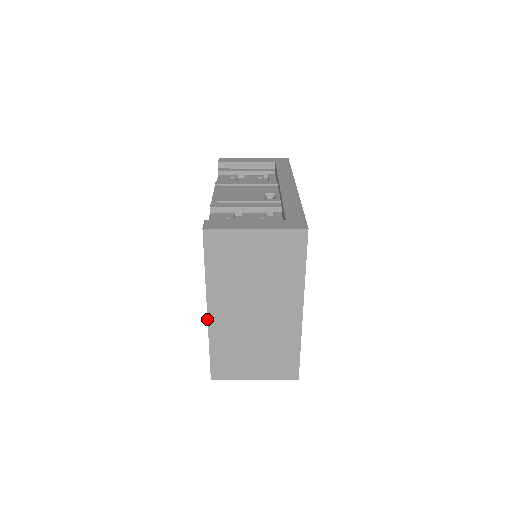
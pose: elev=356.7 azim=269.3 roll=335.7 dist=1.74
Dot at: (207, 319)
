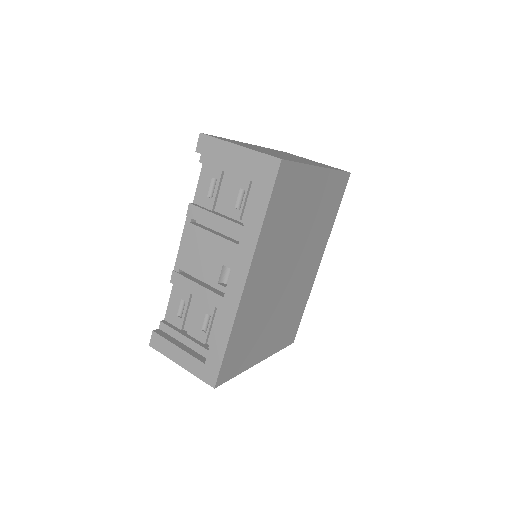
Dot at: occluded
